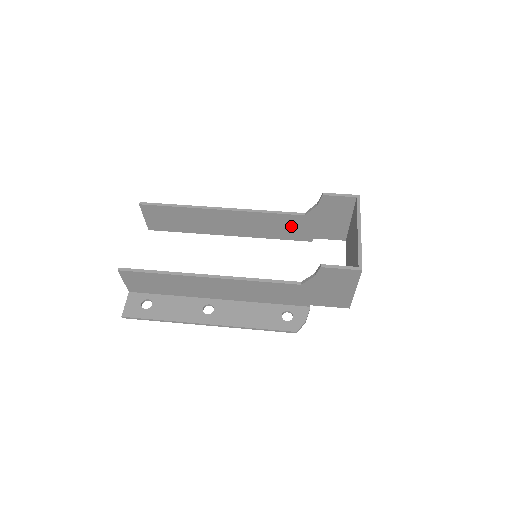
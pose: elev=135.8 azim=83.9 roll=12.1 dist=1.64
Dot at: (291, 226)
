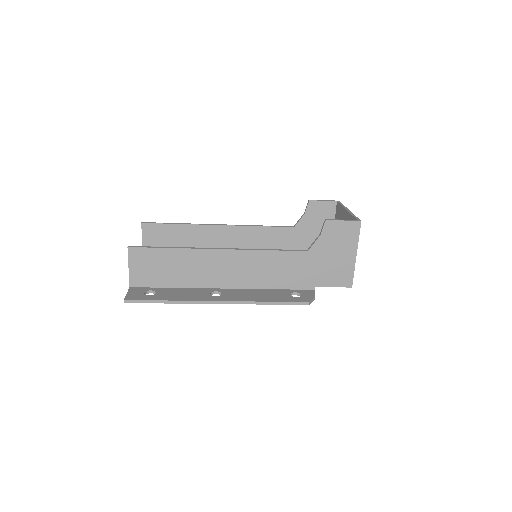
Dot at: (282, 243)
